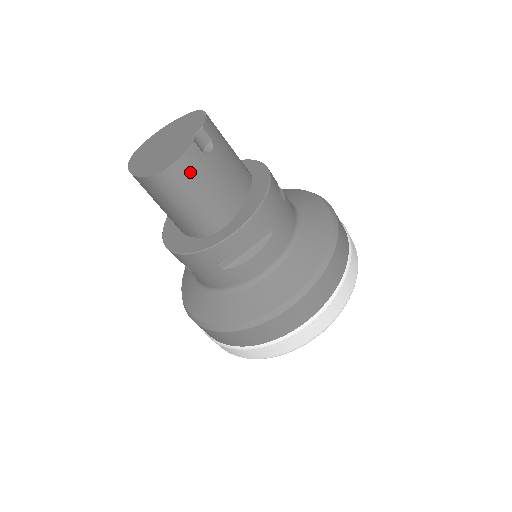
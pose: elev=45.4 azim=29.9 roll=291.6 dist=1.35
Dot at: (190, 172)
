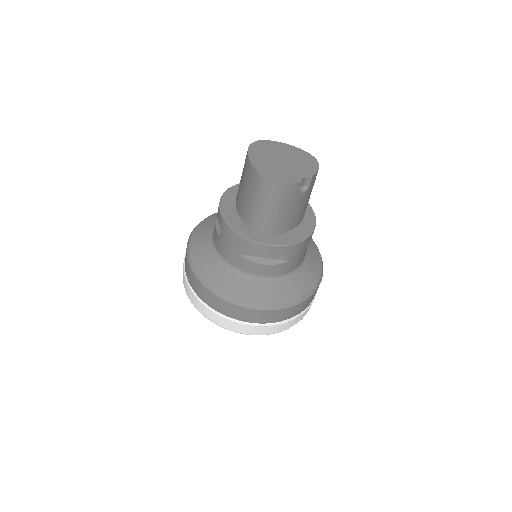
Dot at: (283, 195)
